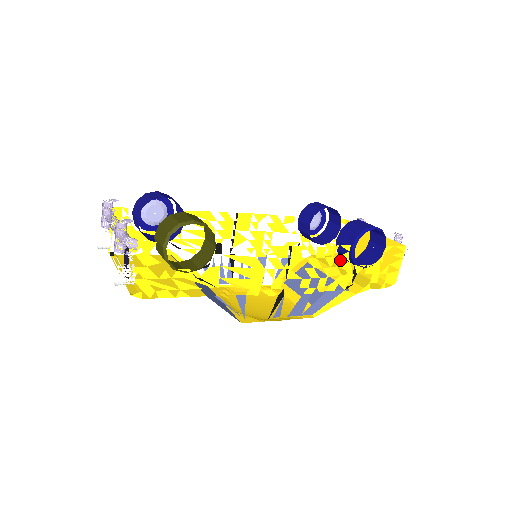
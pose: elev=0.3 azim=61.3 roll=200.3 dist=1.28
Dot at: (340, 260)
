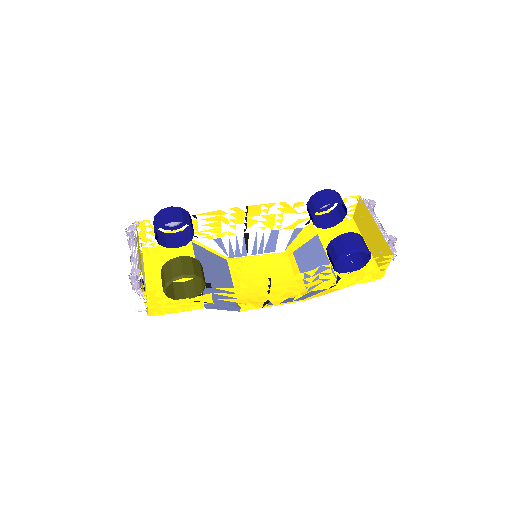
Dot at: (322, 274)
